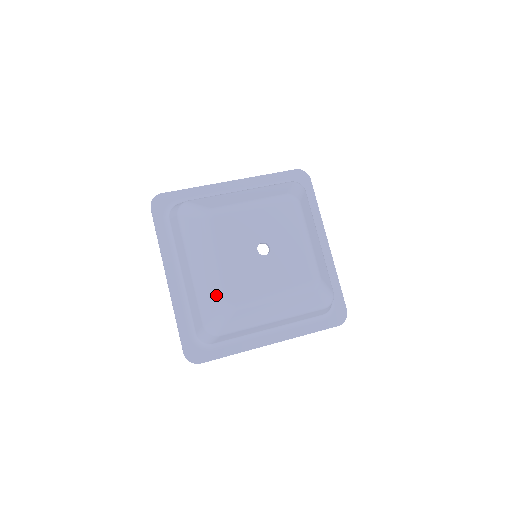
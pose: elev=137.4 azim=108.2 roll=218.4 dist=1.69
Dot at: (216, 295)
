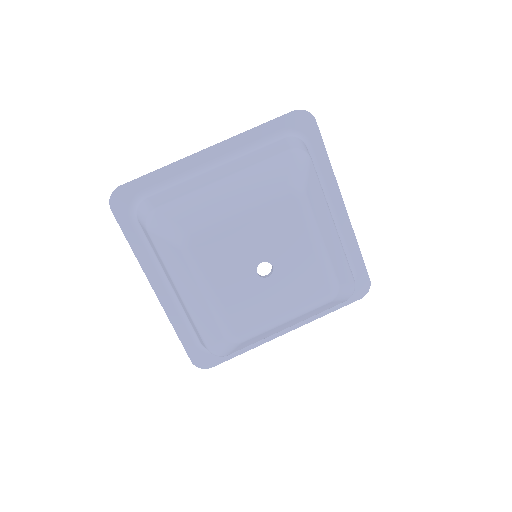
Dot at: (215, 329)
